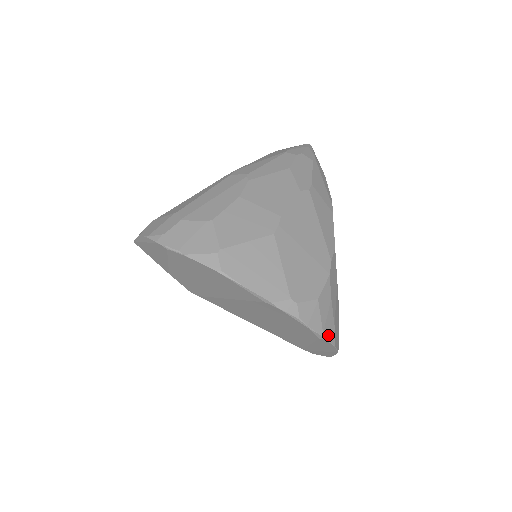
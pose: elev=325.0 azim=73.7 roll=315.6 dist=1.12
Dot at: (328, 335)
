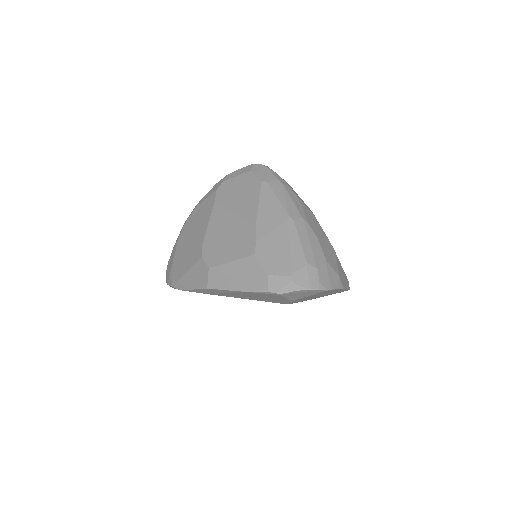
Dot at: occluded
